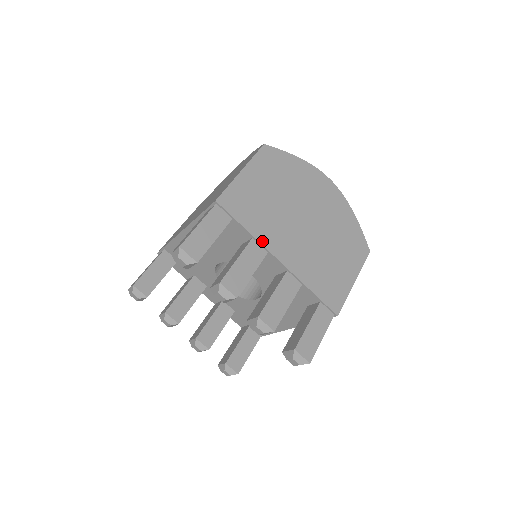
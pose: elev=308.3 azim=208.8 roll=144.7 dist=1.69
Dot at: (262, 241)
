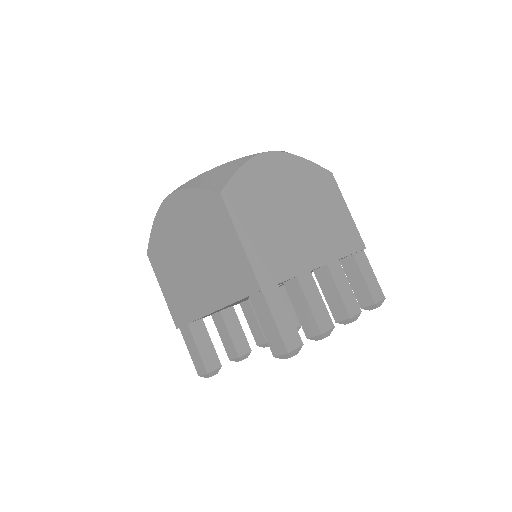
Dot at: (303, 270)
